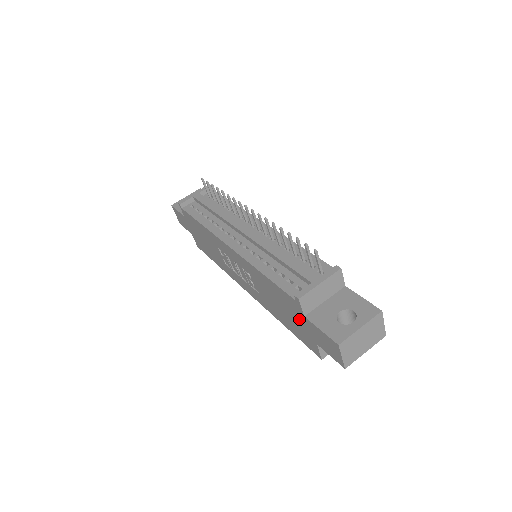
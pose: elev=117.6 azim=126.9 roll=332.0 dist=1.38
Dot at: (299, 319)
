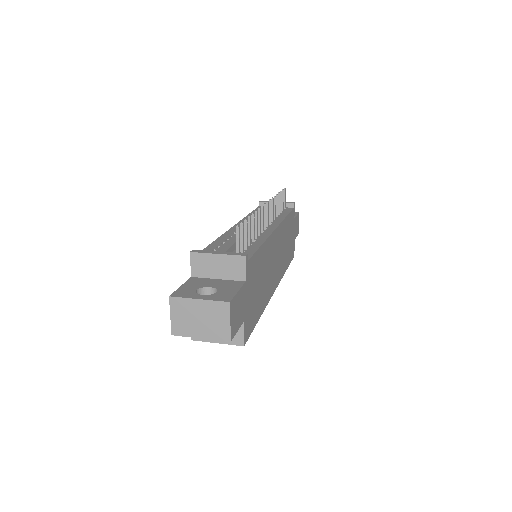
Dot at: occluded
